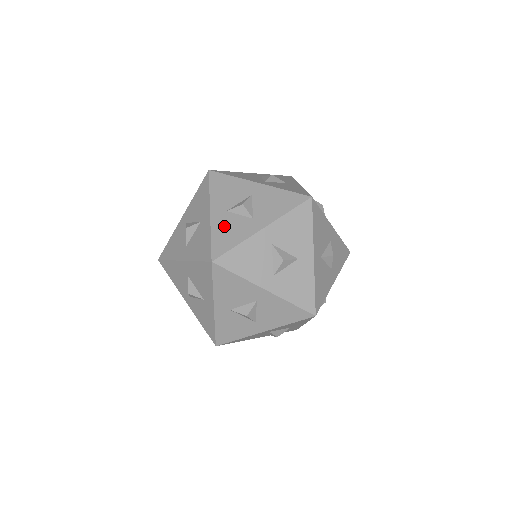
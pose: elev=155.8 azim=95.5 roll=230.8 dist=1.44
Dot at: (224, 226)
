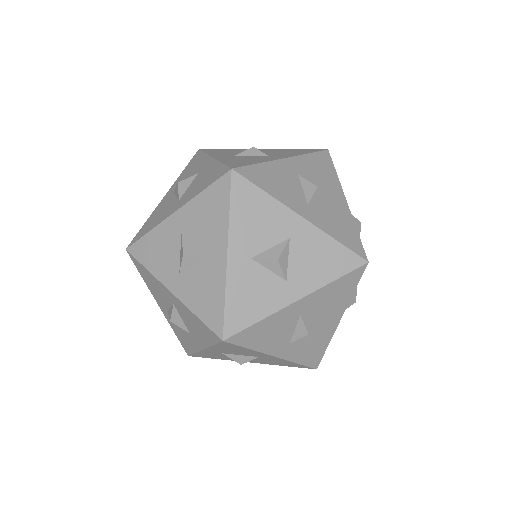
Dot at: (235, 159)
